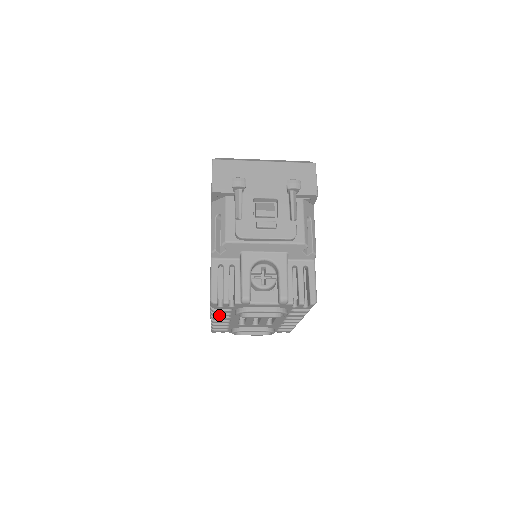
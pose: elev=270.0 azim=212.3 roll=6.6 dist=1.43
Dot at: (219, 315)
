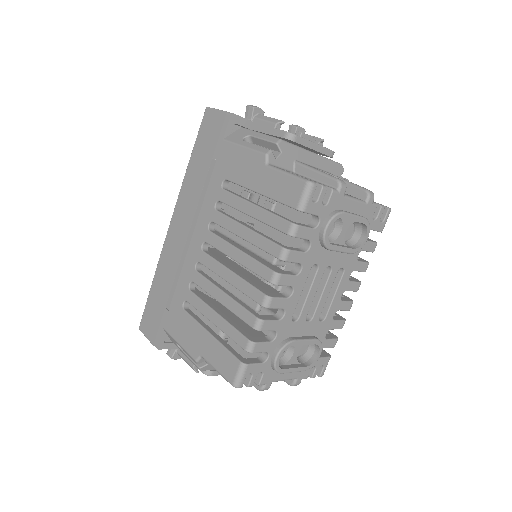
Dot at: (293, 255)
